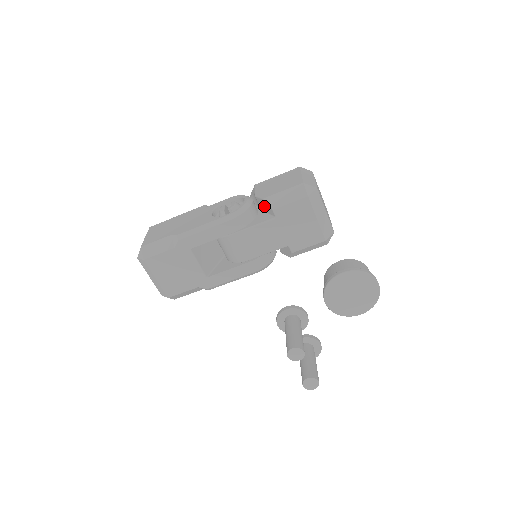
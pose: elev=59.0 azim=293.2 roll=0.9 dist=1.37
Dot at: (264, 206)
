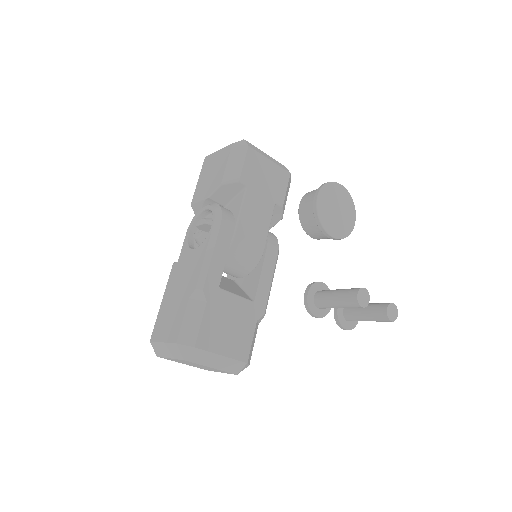
Dot at: (226, 194)
